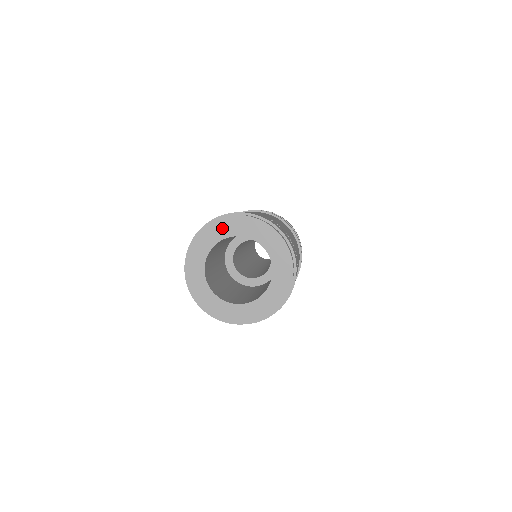
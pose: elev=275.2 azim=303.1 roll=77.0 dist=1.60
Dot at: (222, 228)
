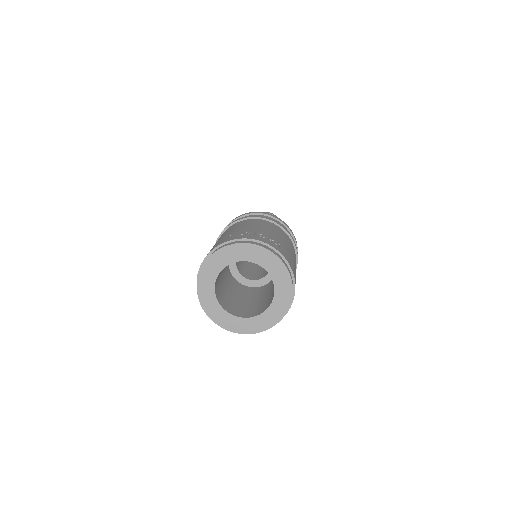
Dot at: (208, 275)
